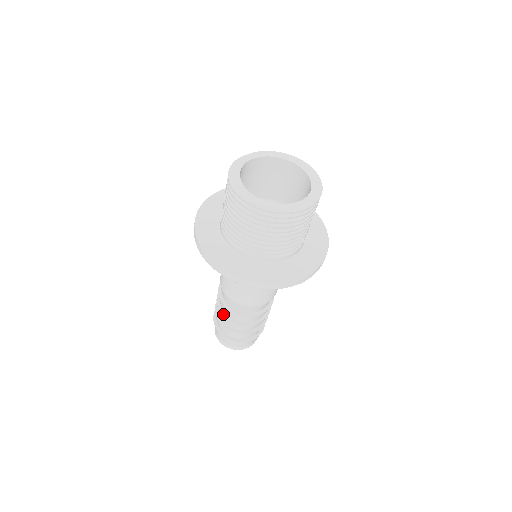
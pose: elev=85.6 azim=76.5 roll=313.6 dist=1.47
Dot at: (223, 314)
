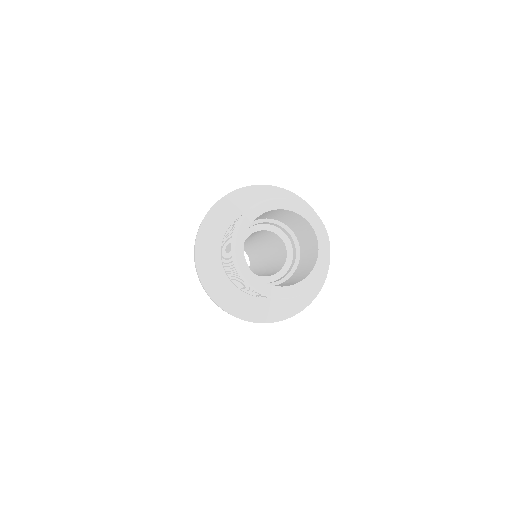
Dot at: occluded
